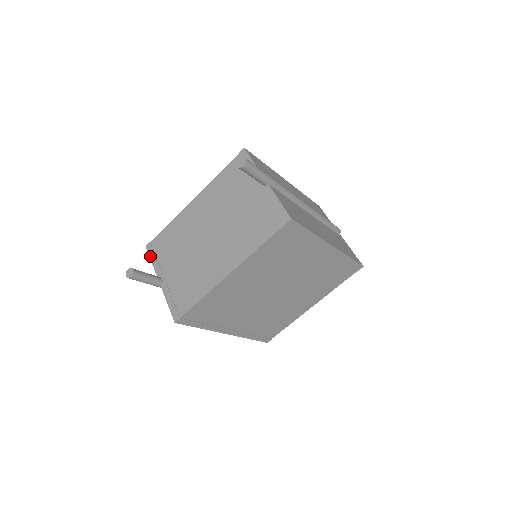
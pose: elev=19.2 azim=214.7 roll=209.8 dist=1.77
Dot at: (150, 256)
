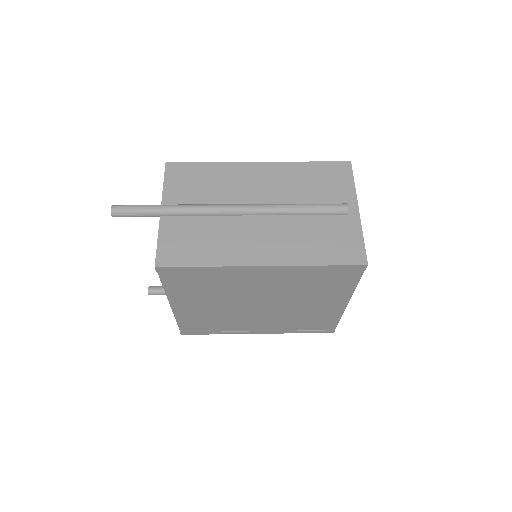
Dot at: occluded
